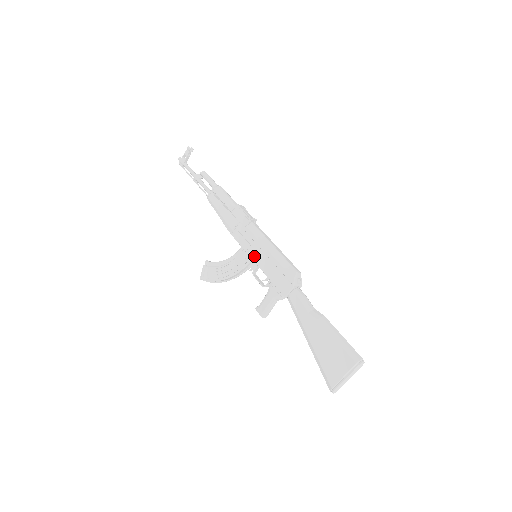
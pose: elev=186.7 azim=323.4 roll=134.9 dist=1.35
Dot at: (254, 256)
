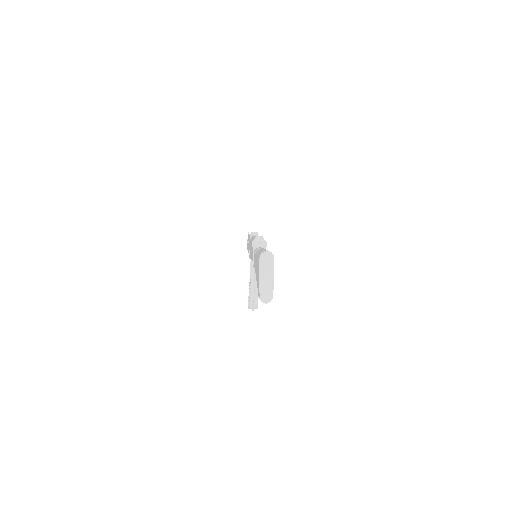
Dot at: occluded
